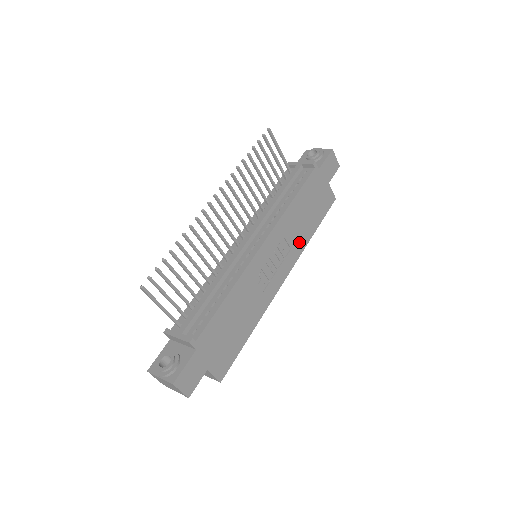
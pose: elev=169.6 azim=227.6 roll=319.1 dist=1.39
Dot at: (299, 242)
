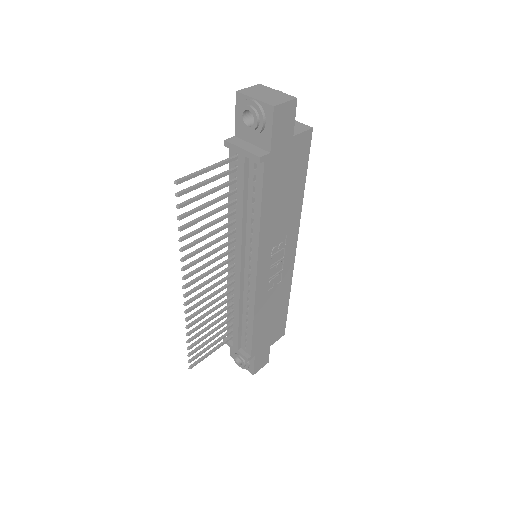
Dot at: (292, 219)
